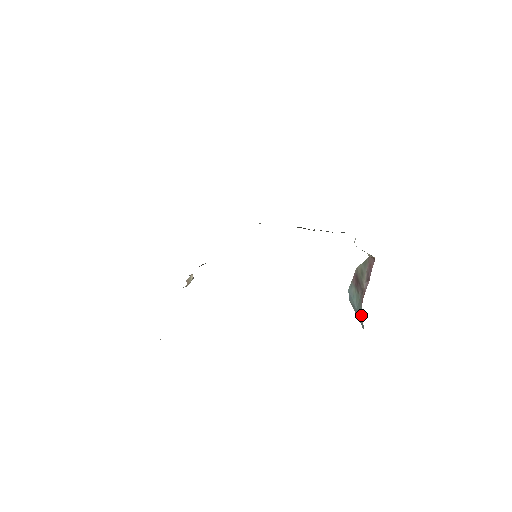
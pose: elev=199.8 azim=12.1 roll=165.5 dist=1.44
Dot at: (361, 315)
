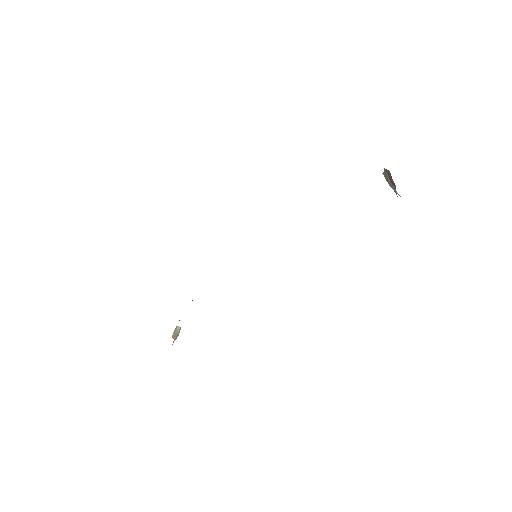
Dot at: occluded
